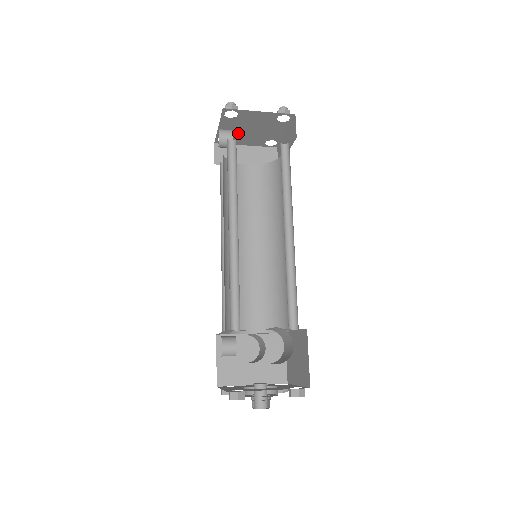
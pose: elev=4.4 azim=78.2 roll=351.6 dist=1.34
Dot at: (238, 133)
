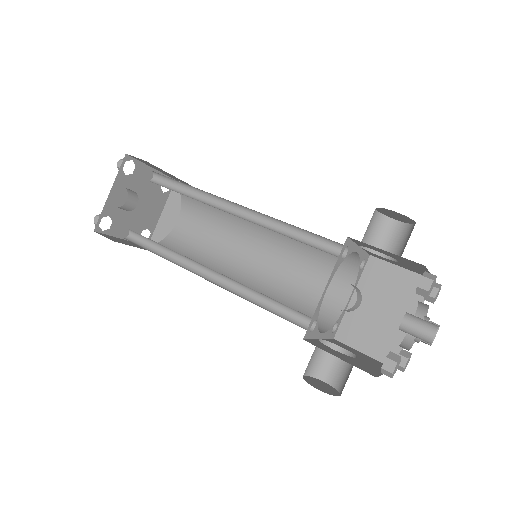
Dot at: (123, 210)
